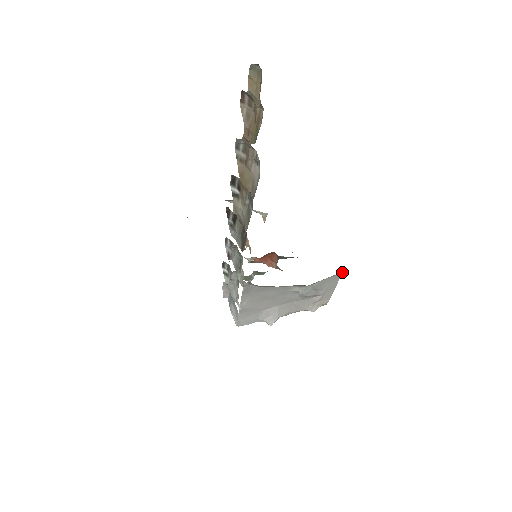
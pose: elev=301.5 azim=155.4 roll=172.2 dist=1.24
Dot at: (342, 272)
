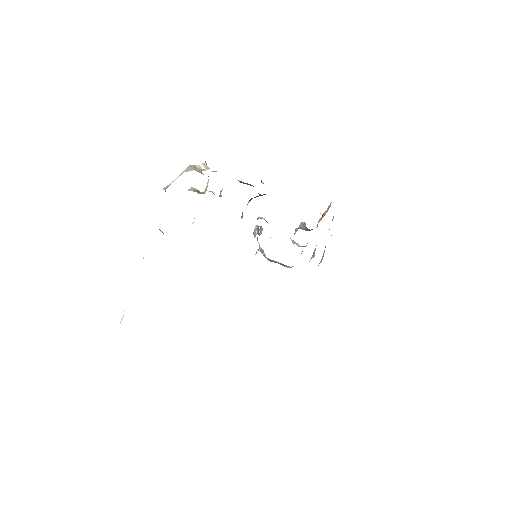
Dot at: occluded
